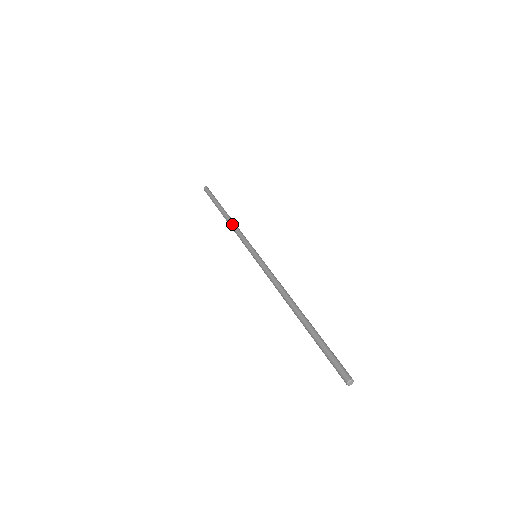
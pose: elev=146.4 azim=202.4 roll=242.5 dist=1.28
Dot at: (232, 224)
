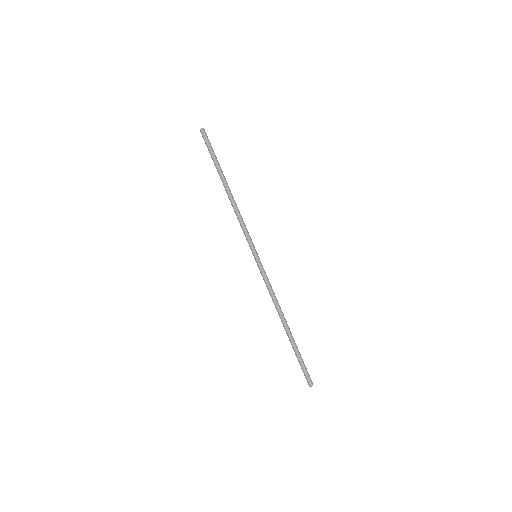
Dot at: (234, 208)
